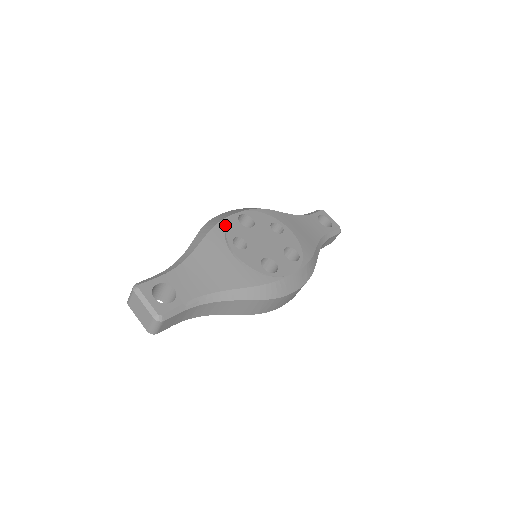
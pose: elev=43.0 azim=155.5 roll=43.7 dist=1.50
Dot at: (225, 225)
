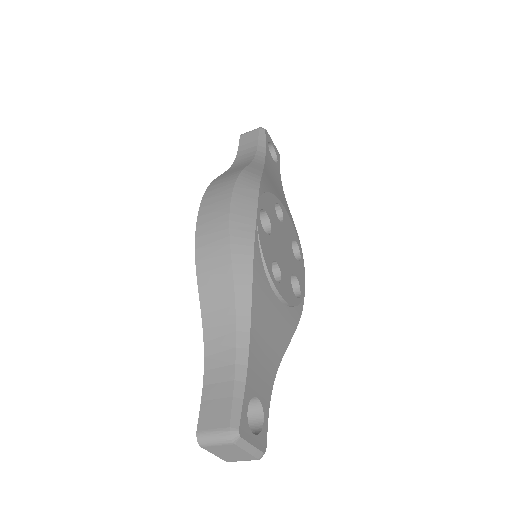
Dot at: (259, 248)
